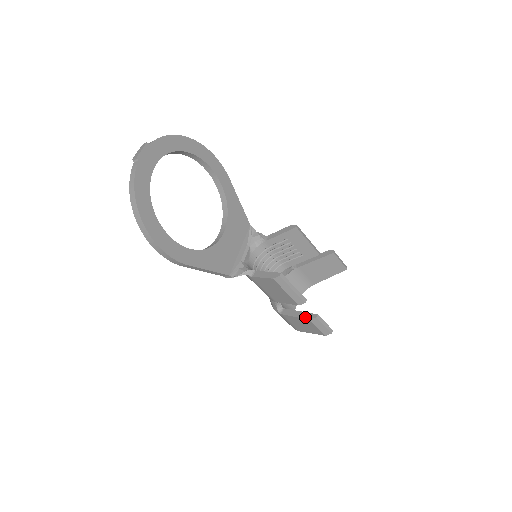
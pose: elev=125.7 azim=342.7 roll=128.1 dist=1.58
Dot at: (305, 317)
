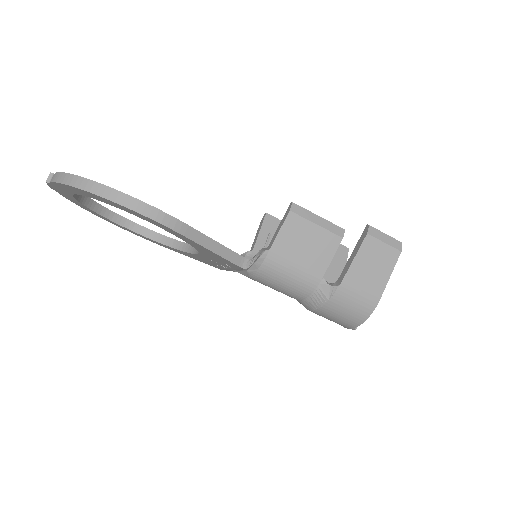
Dot at: (361, 241)
